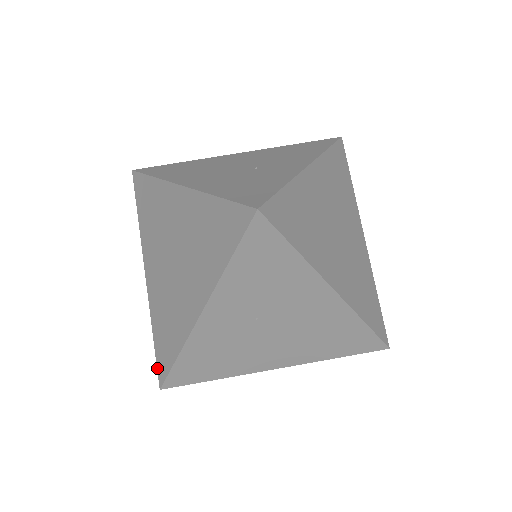
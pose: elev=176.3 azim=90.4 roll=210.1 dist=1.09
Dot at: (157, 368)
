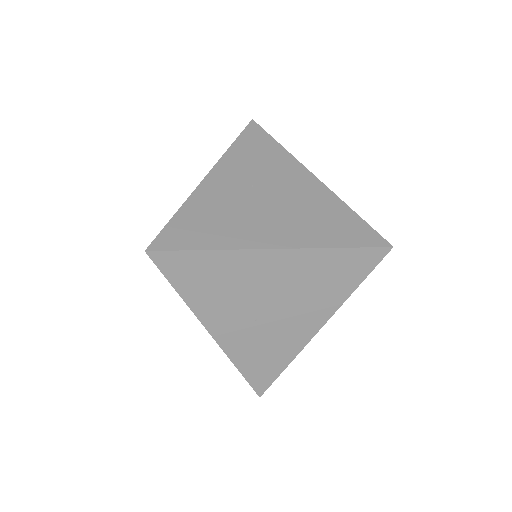
Dot at: occluded
